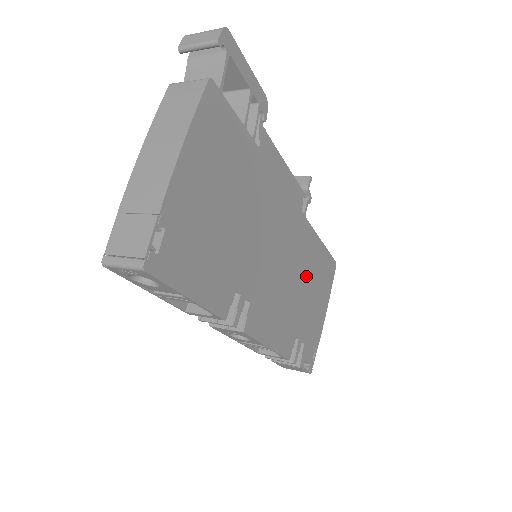
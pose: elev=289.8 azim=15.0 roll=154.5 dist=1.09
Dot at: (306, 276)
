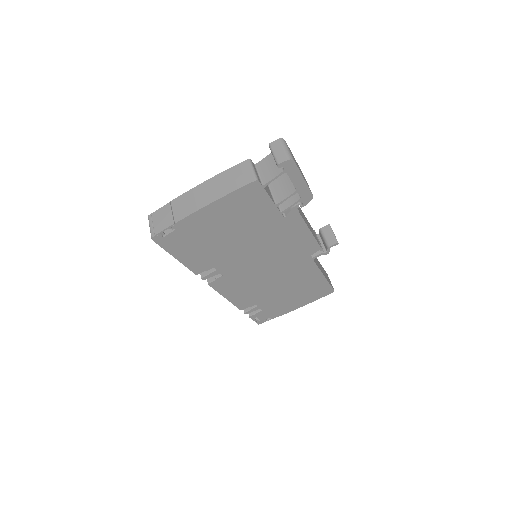
Dot at: (290, 285)
